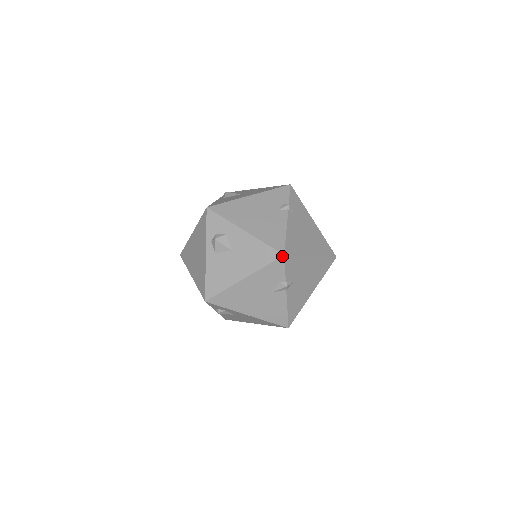
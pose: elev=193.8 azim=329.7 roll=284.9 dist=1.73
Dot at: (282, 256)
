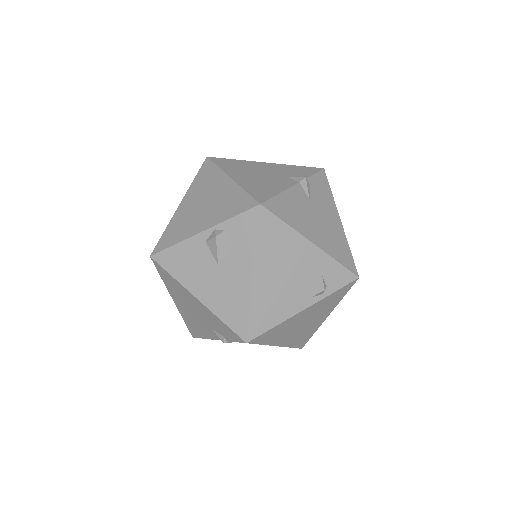
Dot at: (192, 335)
